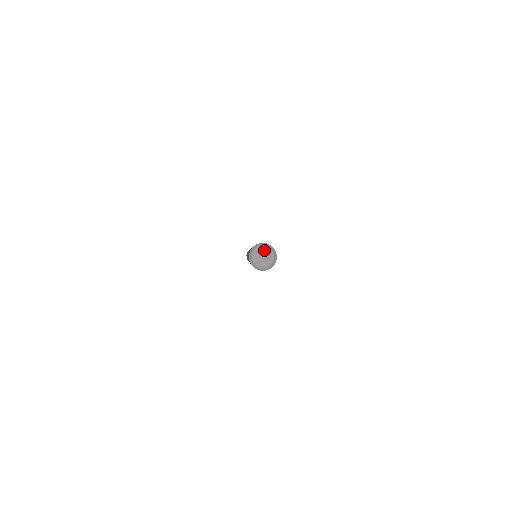
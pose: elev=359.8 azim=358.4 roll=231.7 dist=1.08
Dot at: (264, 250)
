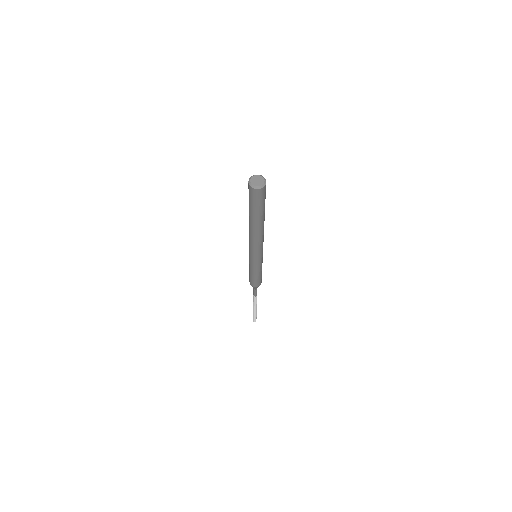
Dot at: (259, 177)
